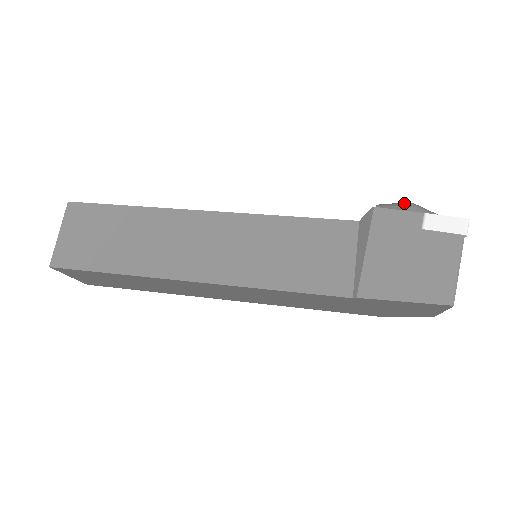
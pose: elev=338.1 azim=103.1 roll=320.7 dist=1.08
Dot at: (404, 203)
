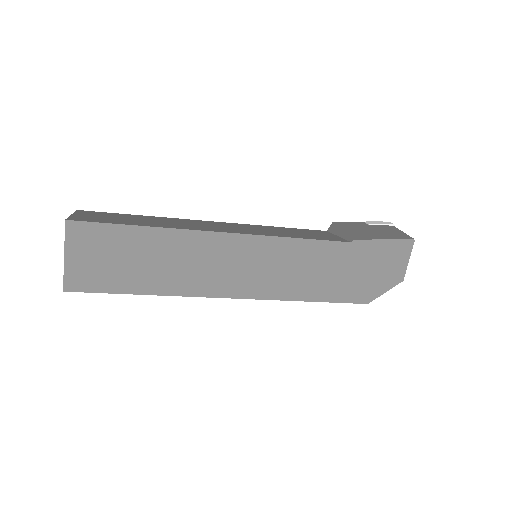
Dot at: occluded
